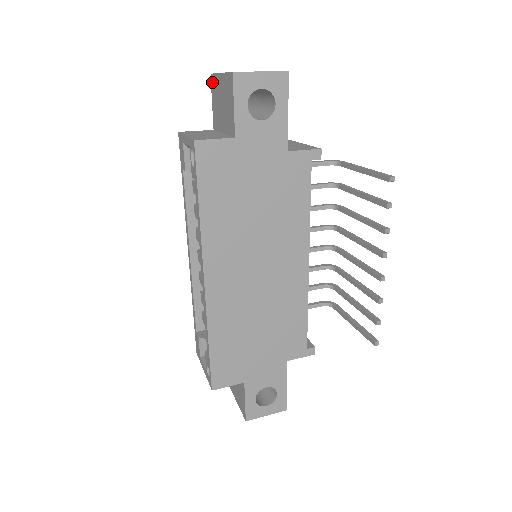
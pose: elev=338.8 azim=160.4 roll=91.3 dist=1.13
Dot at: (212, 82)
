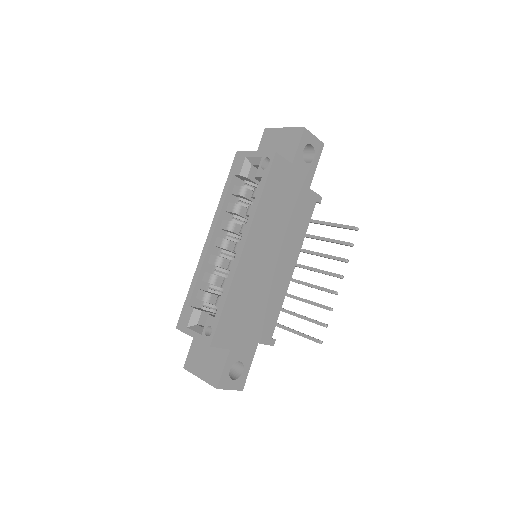
Dot at: (266, 132)
